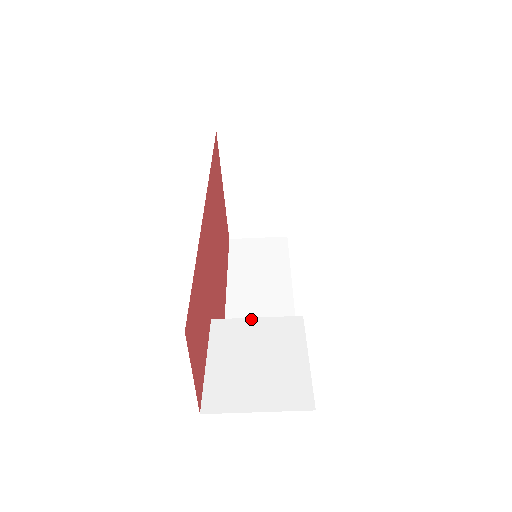
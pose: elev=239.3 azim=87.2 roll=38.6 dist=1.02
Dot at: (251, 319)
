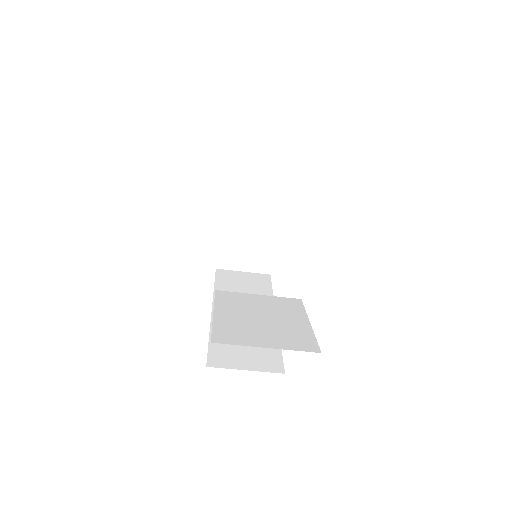
Dot at: (253, 295)
